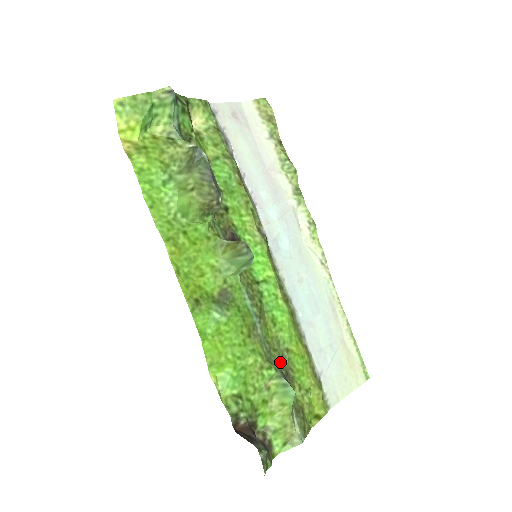
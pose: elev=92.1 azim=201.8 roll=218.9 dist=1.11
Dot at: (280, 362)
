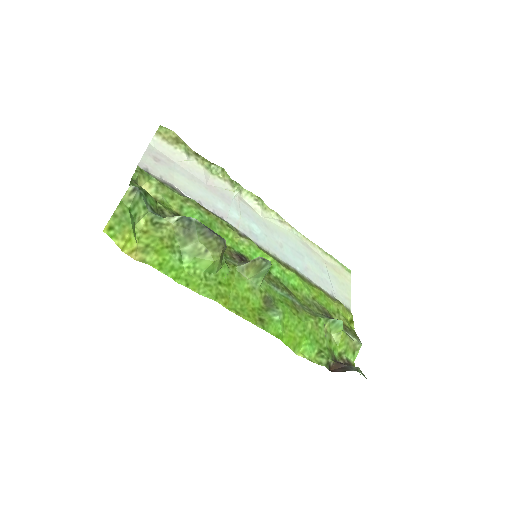
Dot at: (318, 310)
